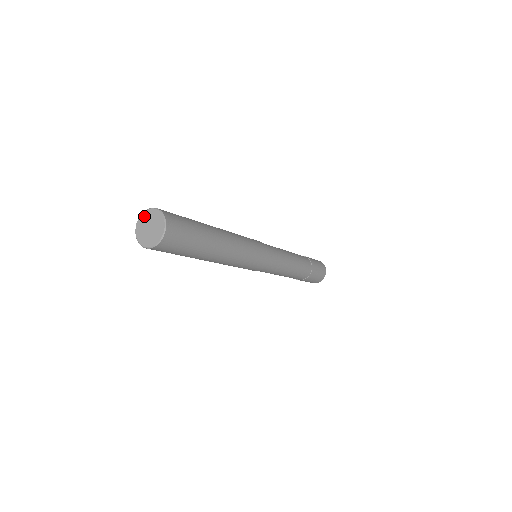
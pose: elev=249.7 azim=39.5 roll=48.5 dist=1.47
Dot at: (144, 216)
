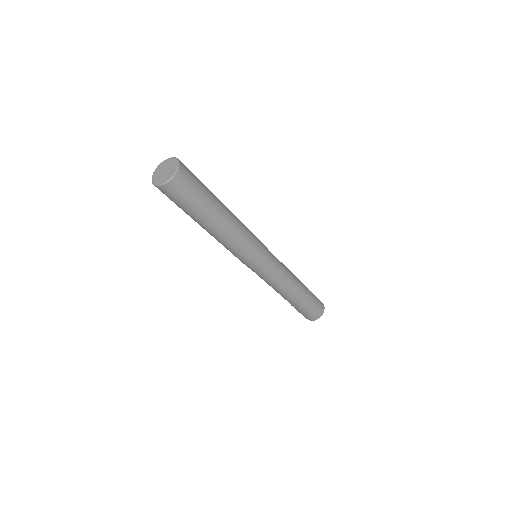
Dot at: (164, 163)
